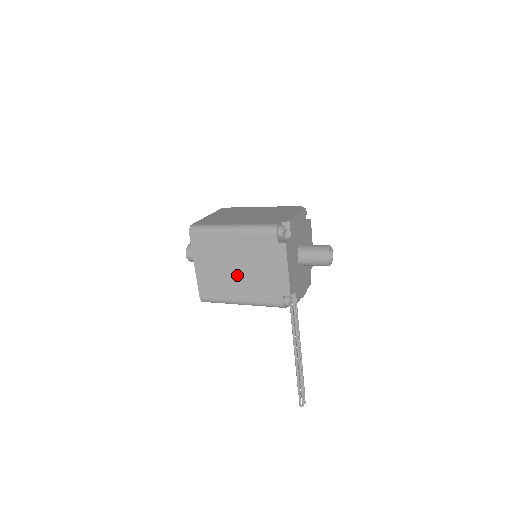
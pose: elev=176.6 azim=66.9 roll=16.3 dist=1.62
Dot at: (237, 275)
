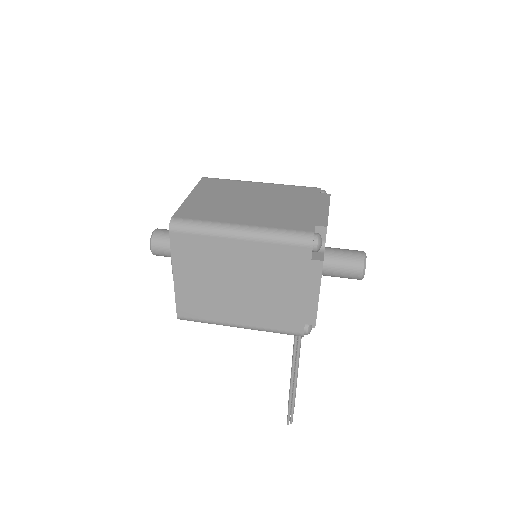
Dot at: (240, 293)
